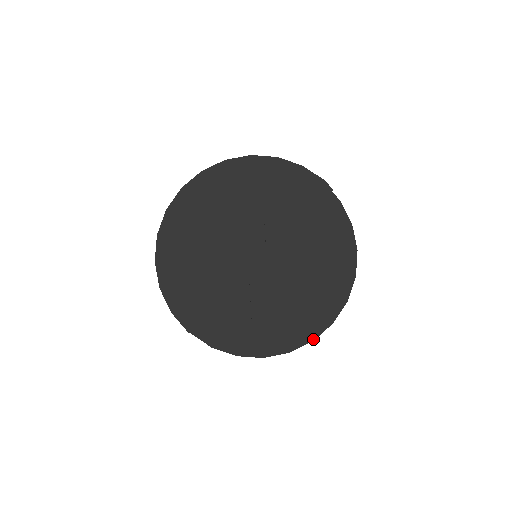
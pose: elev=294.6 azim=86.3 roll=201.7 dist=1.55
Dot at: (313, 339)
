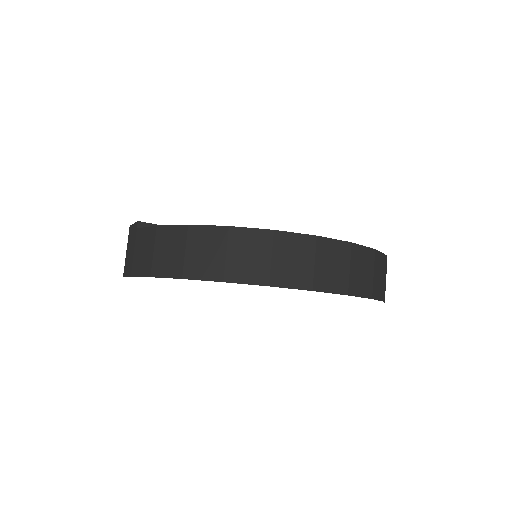
Dot at: (317, 236)
